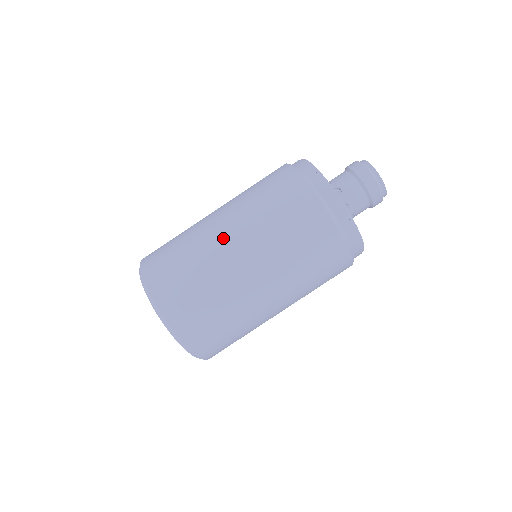
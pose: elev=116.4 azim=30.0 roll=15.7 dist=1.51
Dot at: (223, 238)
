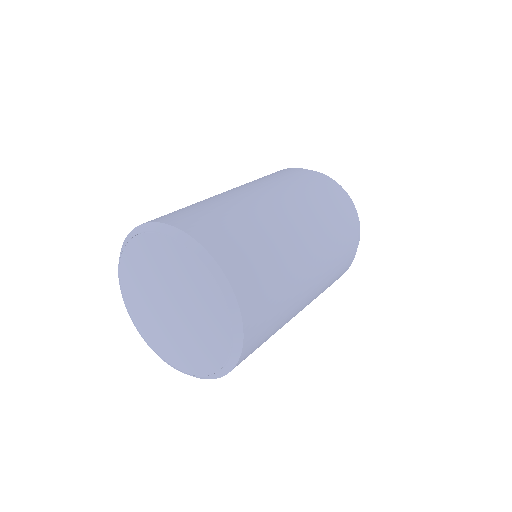
Dot at: (263, 200)
